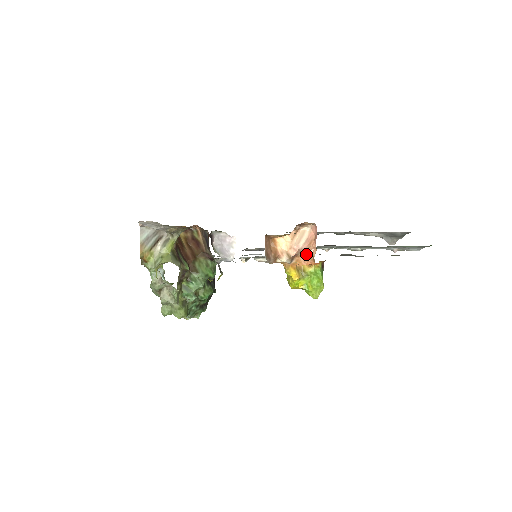
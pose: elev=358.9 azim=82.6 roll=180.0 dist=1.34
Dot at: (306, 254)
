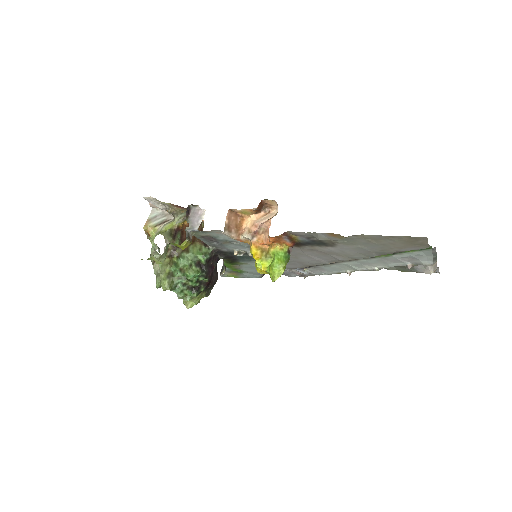
Dot at: (266, 231)
